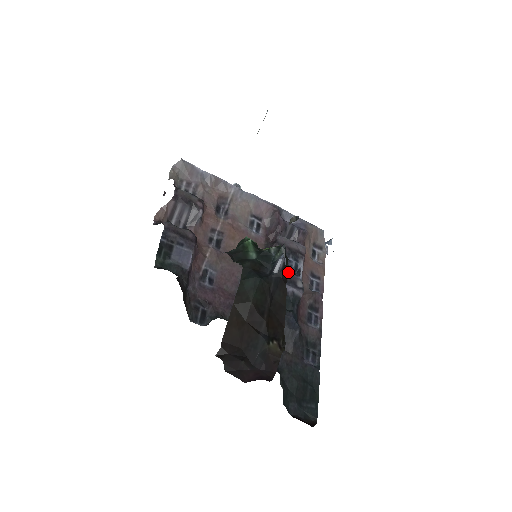
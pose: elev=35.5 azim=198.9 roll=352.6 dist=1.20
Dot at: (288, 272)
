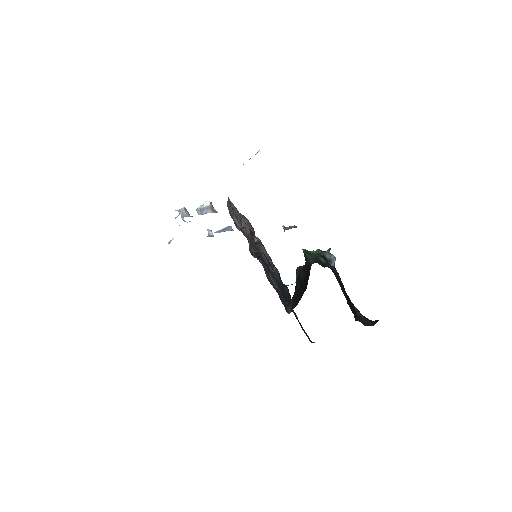
Dot at: occluded
